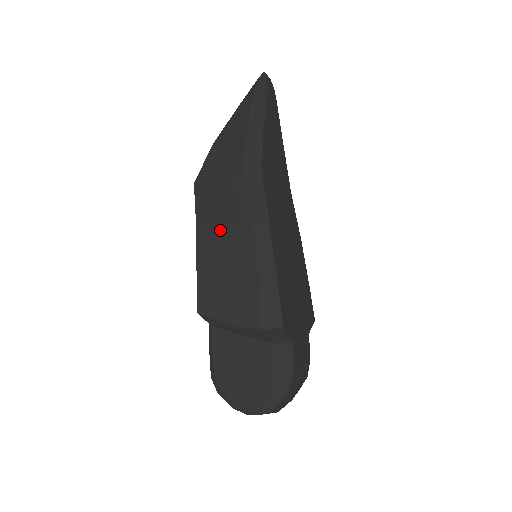
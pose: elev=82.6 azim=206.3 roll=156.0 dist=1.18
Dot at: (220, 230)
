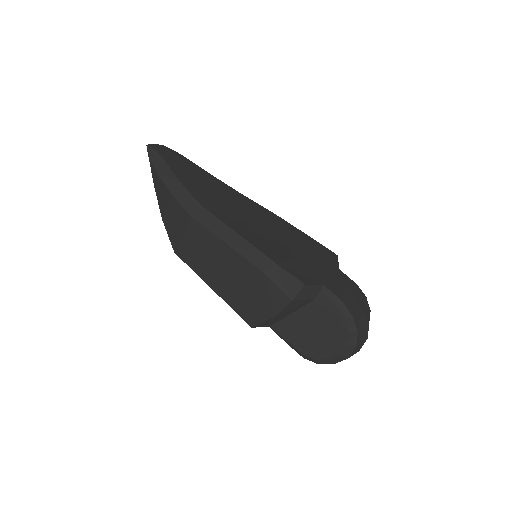
Dot at: (213, 265)
